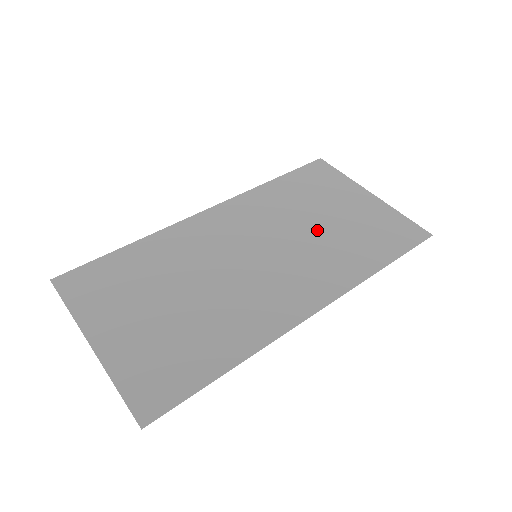
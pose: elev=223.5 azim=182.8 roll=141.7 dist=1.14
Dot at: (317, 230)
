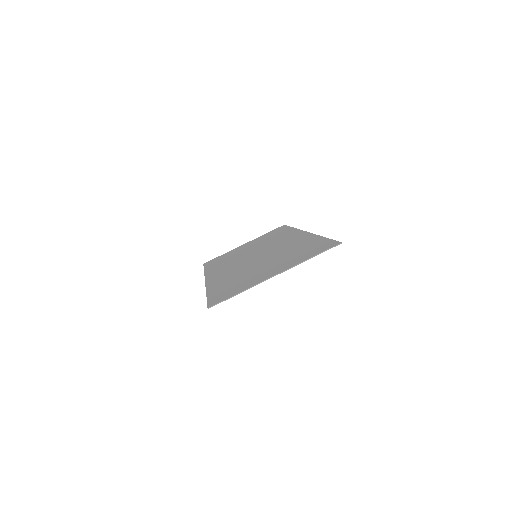
Dot at: (254, 248)
